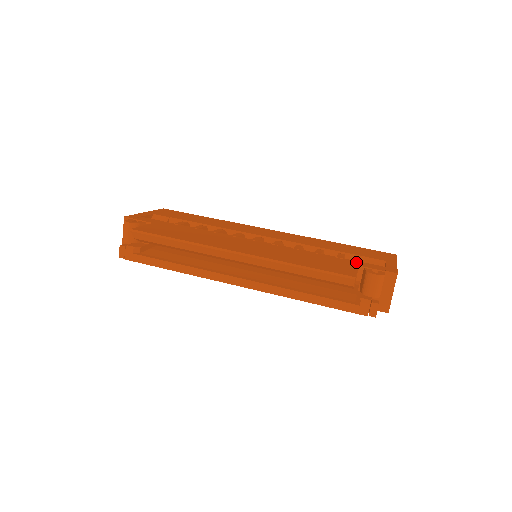
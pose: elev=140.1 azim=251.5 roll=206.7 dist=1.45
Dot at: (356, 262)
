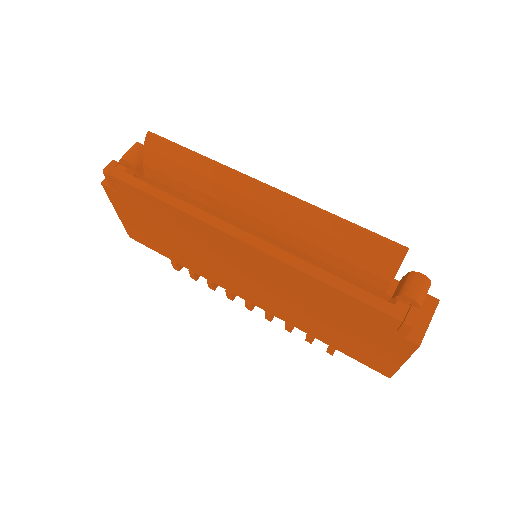
Dot at: occluded
